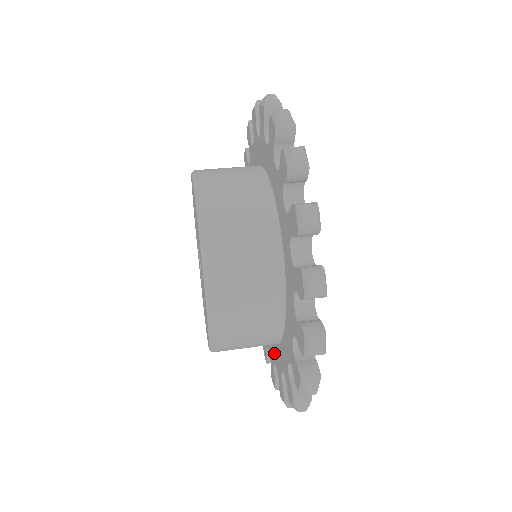
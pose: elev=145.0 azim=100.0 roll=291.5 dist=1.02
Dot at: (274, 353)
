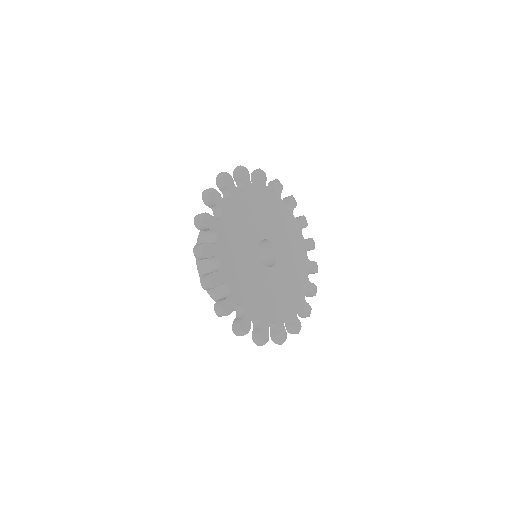
Dot at: occluded
